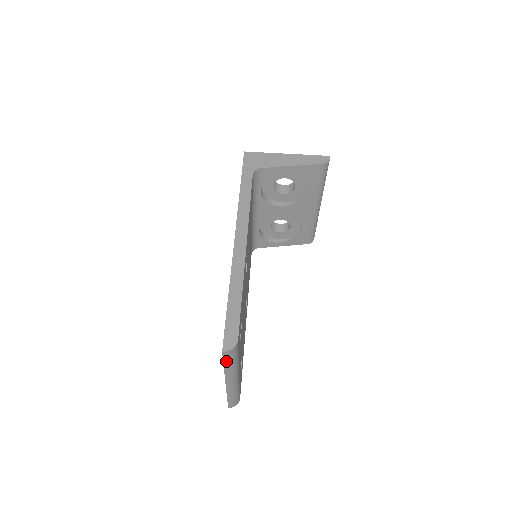
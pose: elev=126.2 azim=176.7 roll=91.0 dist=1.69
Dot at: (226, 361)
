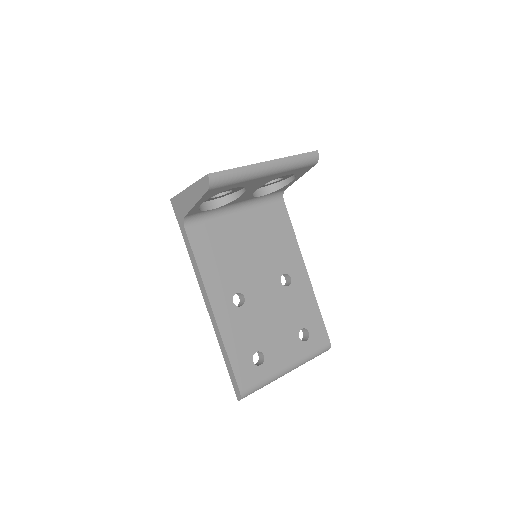
Dot at: (253, 392)
